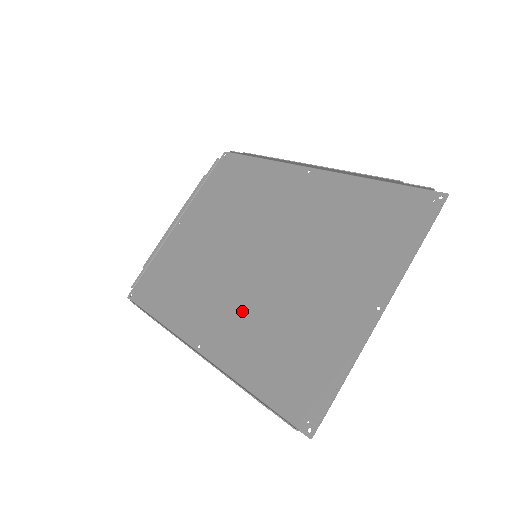
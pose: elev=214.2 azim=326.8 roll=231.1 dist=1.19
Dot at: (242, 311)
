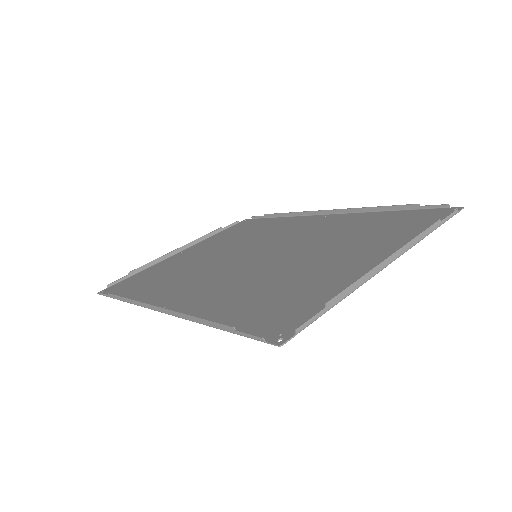
Dot at: (227, 283)
